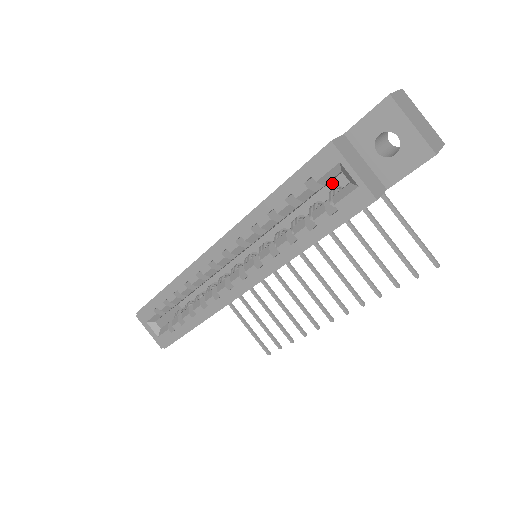
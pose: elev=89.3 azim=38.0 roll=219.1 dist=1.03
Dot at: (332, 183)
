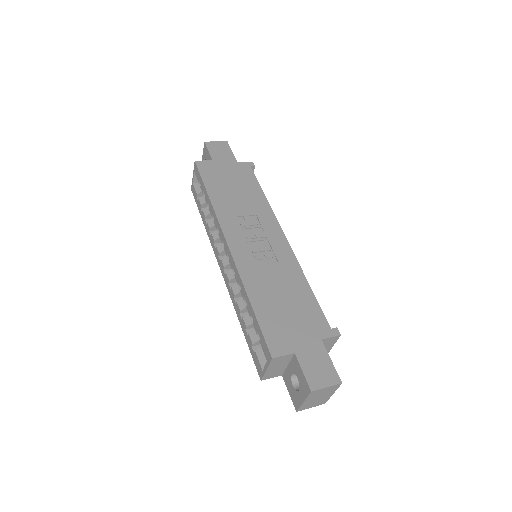
Dot at: occluded
